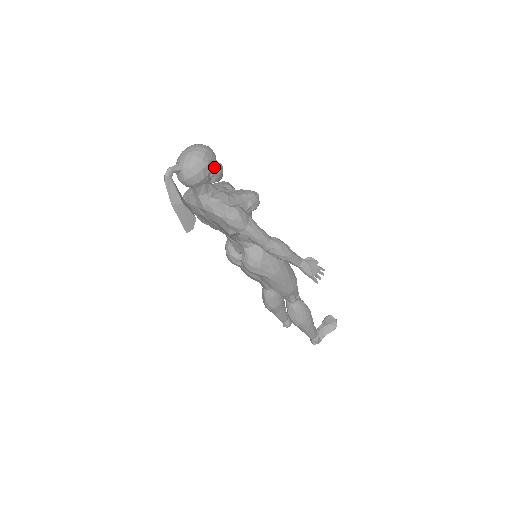
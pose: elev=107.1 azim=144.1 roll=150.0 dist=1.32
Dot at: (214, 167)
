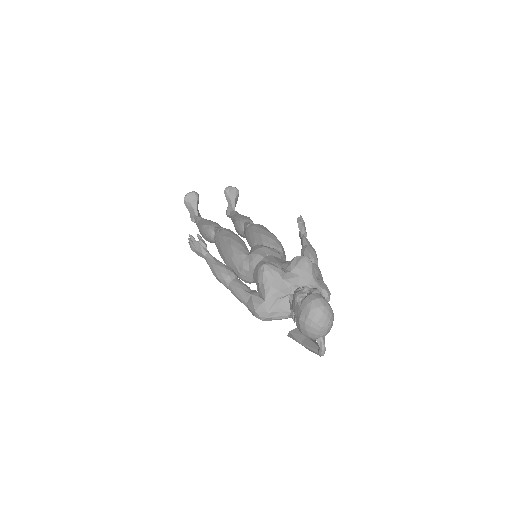
Dot at: occluded
